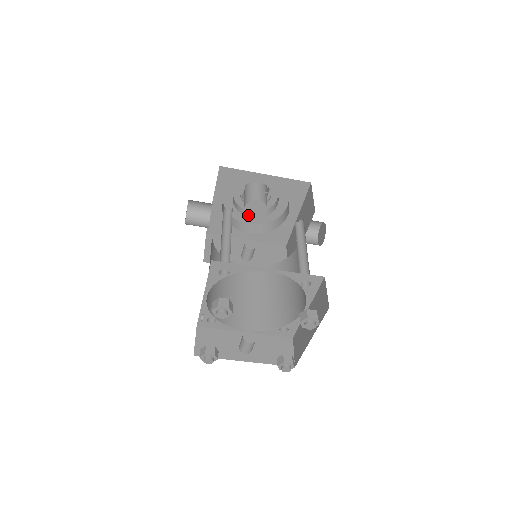
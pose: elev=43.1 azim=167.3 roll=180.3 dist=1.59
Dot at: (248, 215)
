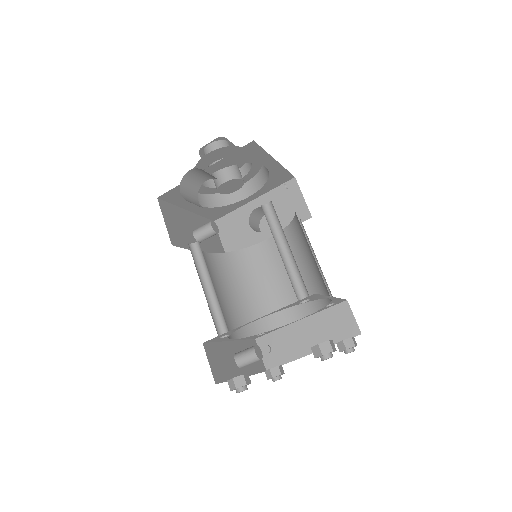
Dot at: (218, 190)
